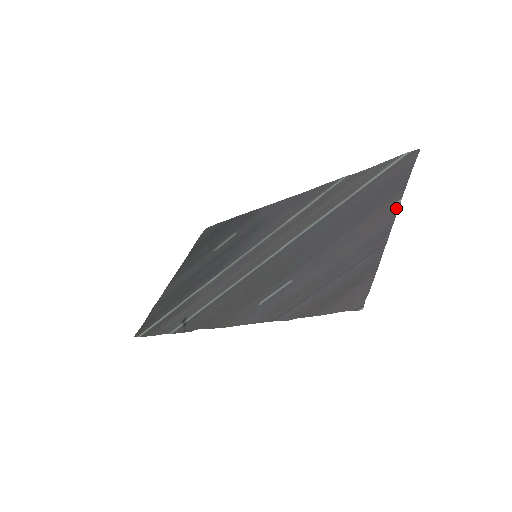
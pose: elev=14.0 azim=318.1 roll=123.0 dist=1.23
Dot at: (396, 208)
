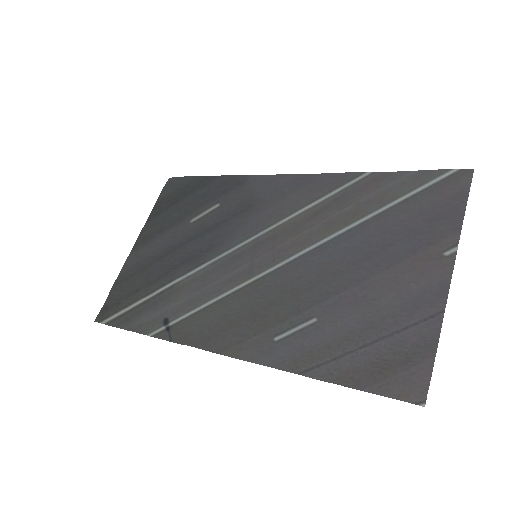
Dot at: (452, 259)
